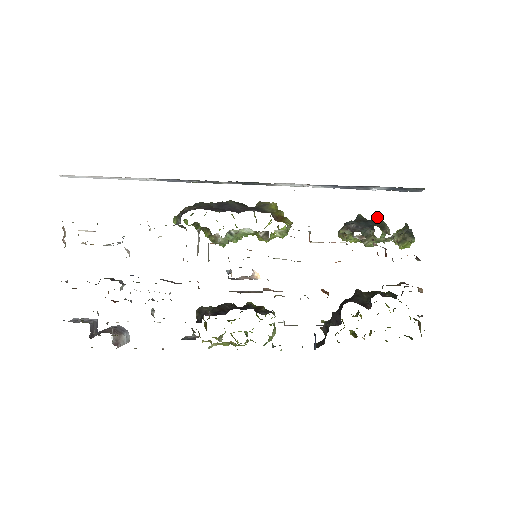
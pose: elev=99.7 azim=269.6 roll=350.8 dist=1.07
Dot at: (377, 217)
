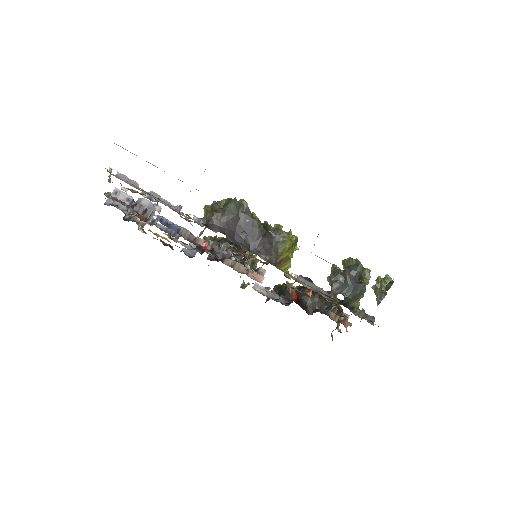
Dot at: (365, 284)
